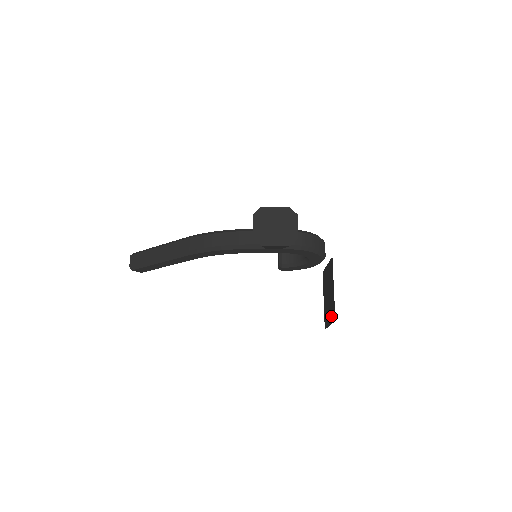
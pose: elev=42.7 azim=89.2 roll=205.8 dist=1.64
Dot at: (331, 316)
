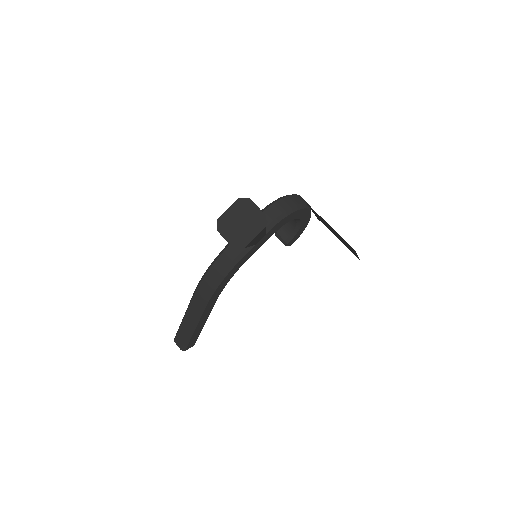
Dot at: occluded
